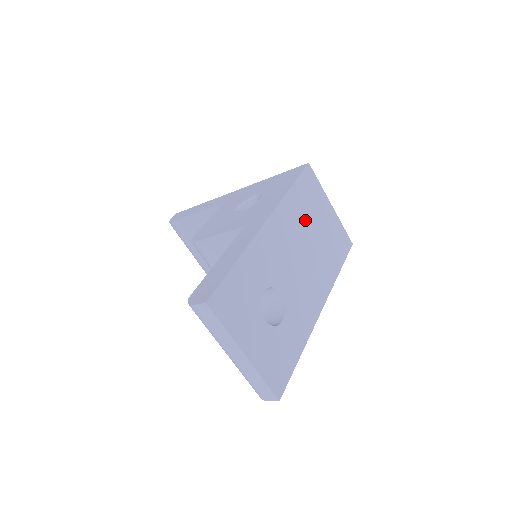
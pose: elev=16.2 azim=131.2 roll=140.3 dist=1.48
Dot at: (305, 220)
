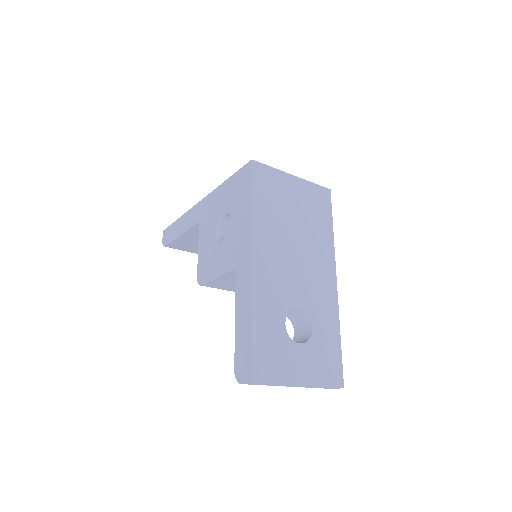
Dot at: (280, 220)
